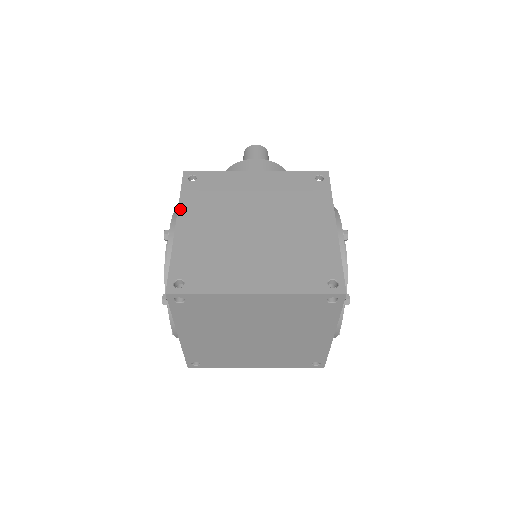
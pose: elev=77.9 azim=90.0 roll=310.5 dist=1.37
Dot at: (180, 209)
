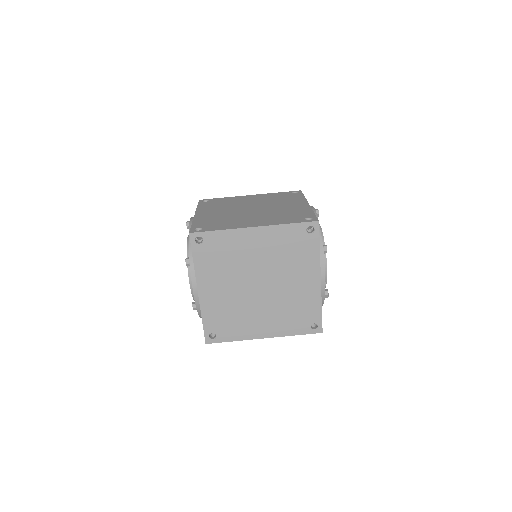
Dot at: (198, 210)
